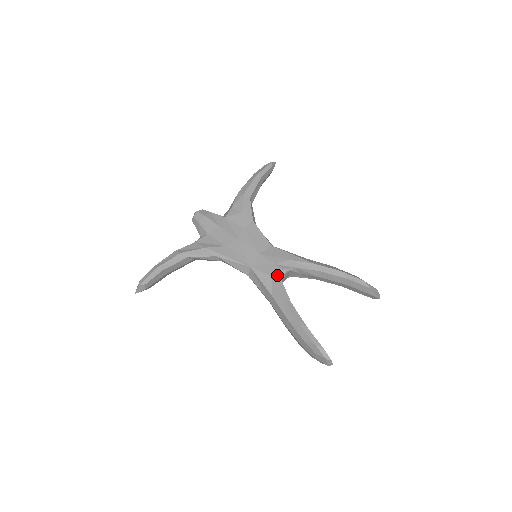
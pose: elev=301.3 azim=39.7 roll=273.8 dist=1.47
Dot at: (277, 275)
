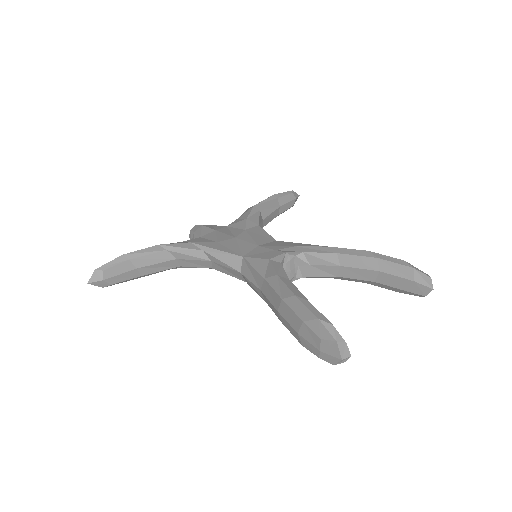
Dot at: (275, 258)
